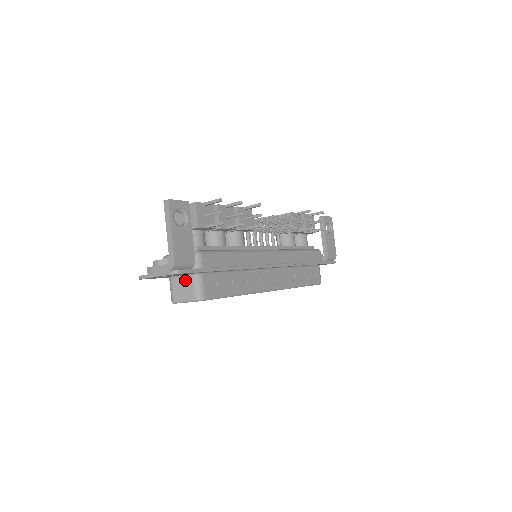
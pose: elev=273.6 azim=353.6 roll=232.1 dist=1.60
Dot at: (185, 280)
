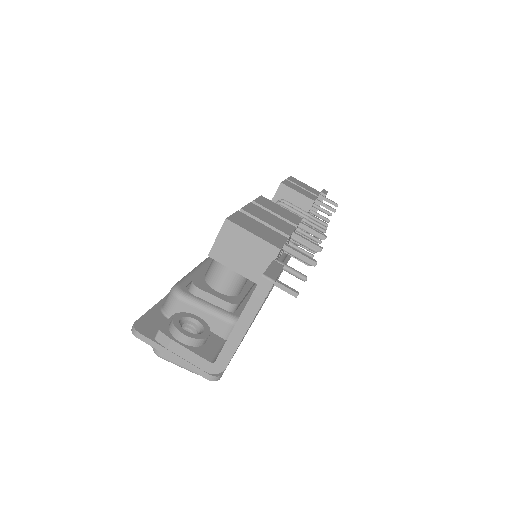
Dot at: occluded
